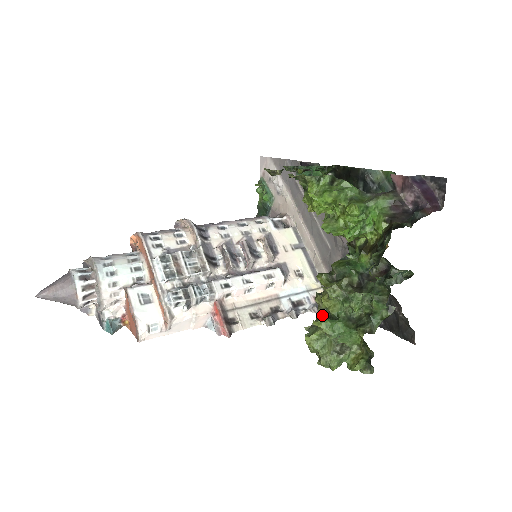
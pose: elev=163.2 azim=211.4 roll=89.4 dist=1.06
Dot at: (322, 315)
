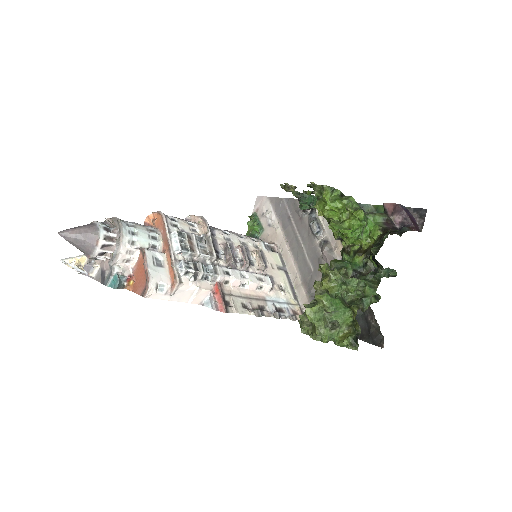
Dot at: occluded
